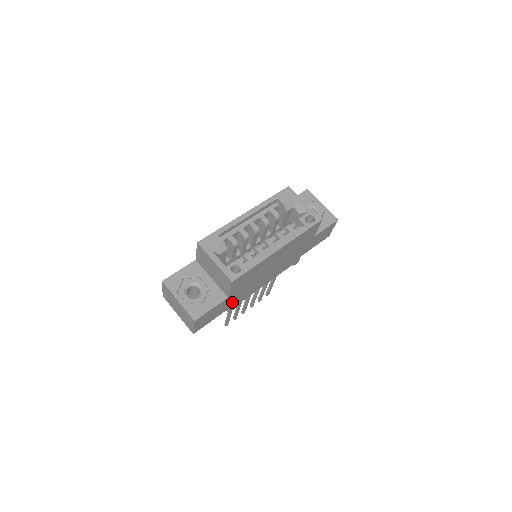
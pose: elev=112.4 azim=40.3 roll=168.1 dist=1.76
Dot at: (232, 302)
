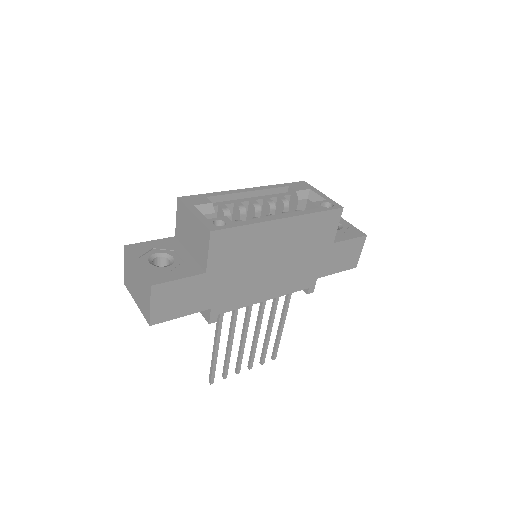
Dot at: (213, 296)
